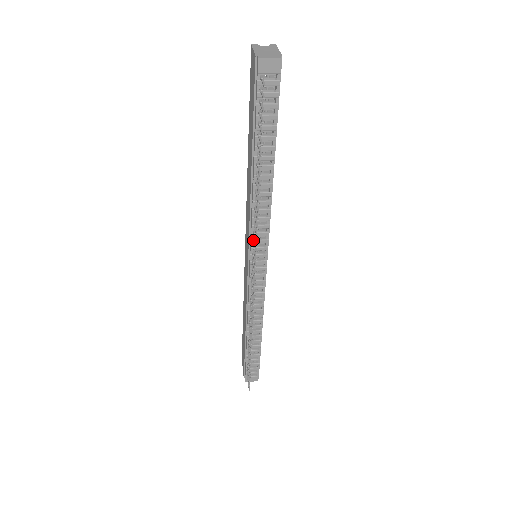
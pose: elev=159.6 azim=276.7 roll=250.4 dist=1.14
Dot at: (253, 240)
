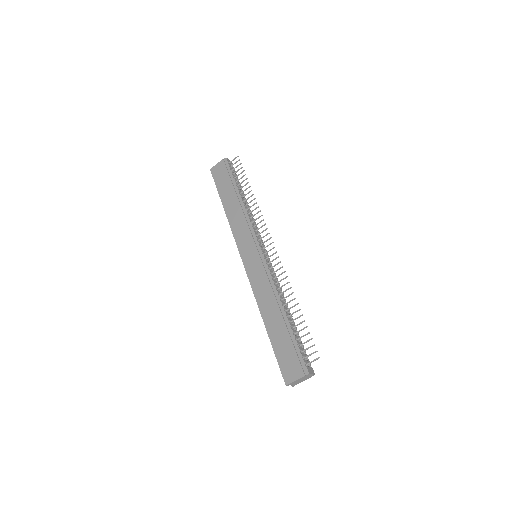
Dot at: (256, 229)
